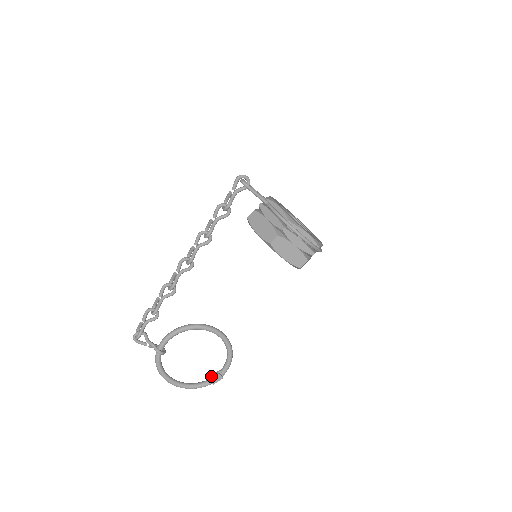
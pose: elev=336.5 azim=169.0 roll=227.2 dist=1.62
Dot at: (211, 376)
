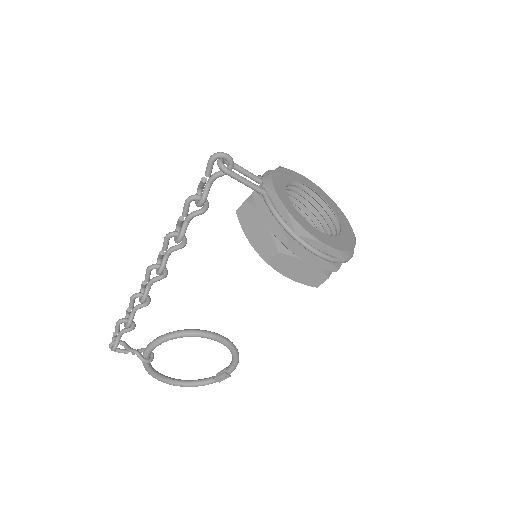
Dot at: occluded
